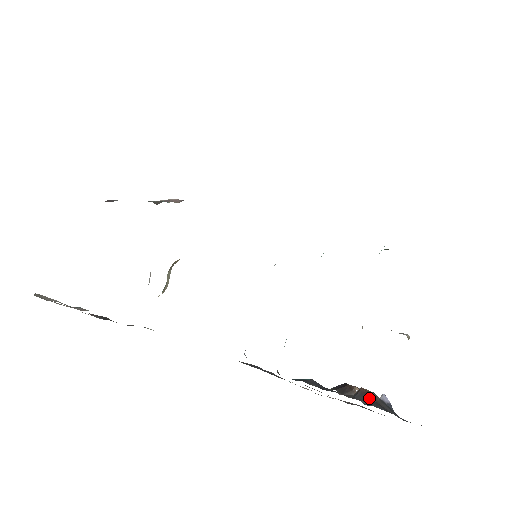
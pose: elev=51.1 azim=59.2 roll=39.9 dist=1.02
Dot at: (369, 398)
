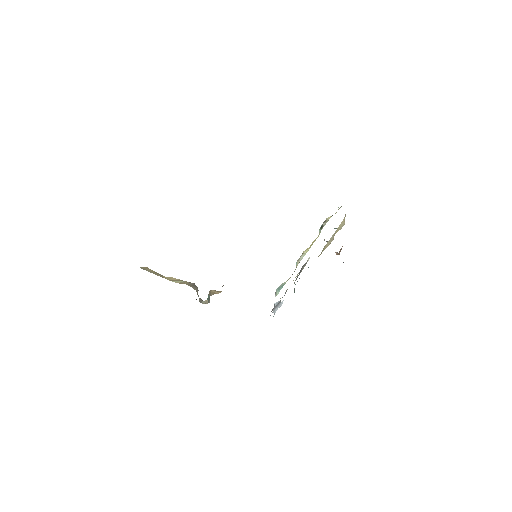
Dot at: occluded
